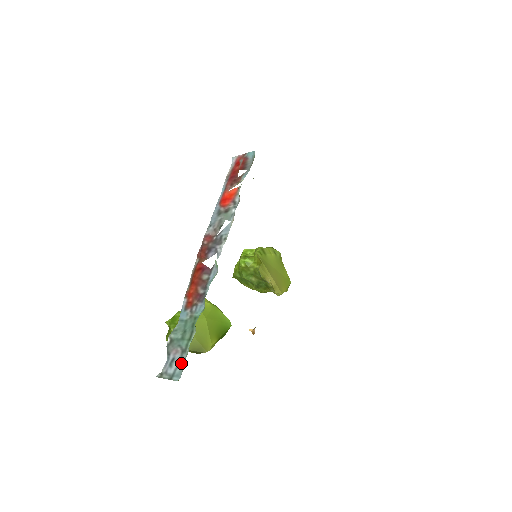
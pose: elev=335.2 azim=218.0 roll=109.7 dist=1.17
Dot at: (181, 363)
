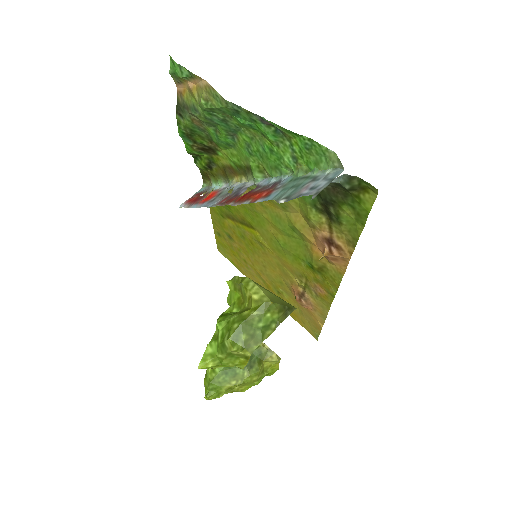
Dot at: (325, 176)
